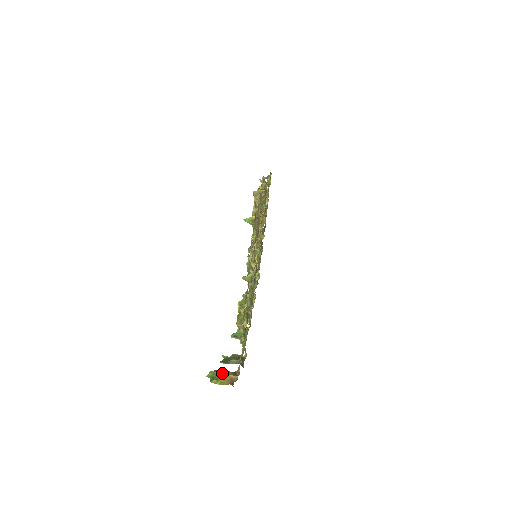
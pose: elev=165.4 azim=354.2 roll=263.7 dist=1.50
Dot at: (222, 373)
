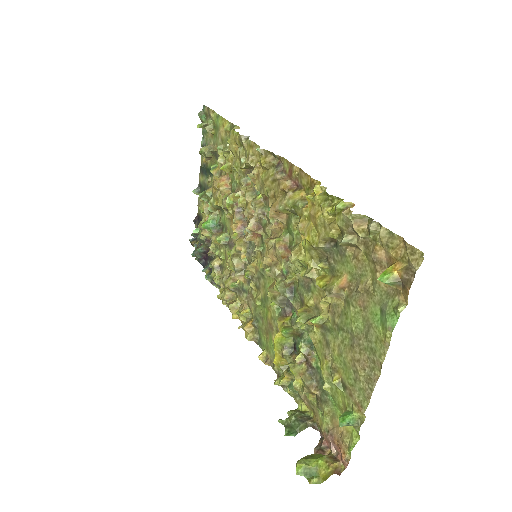
Dot at: (319, 464)
